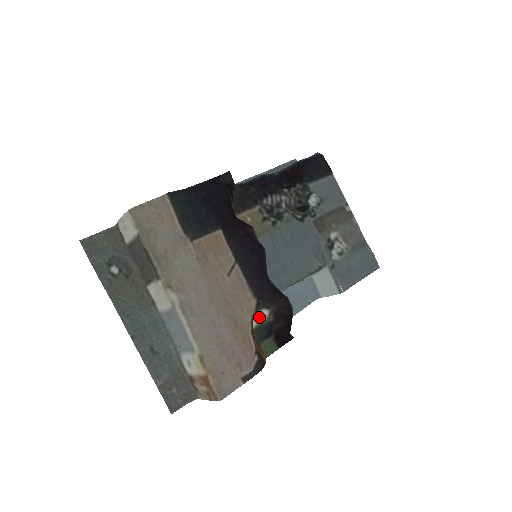
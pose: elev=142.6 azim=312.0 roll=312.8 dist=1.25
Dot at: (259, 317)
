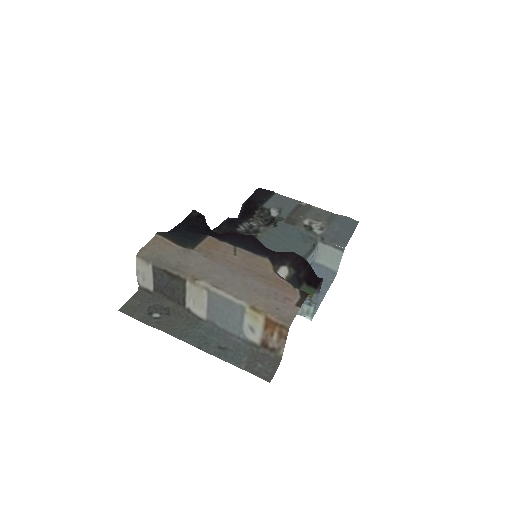
Dot at: (282, 274)
